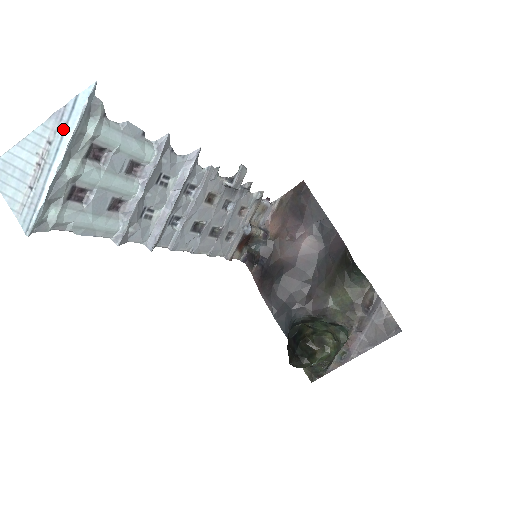
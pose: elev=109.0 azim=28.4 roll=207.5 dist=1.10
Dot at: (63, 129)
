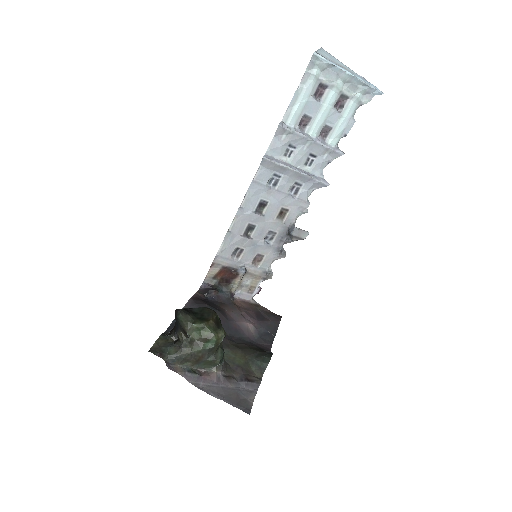
Dot at: (361, 78)
